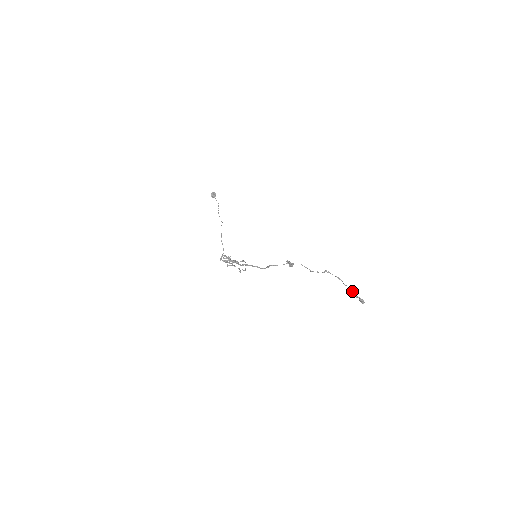
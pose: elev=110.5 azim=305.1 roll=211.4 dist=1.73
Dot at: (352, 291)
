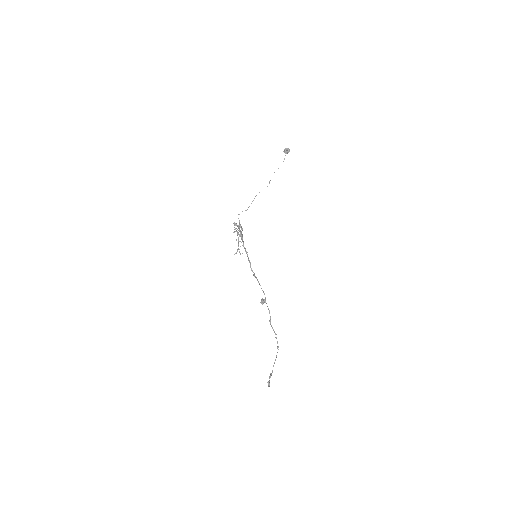
Dot at: occluded
